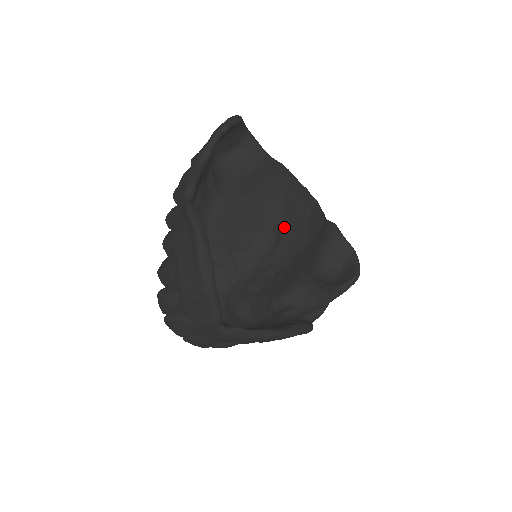
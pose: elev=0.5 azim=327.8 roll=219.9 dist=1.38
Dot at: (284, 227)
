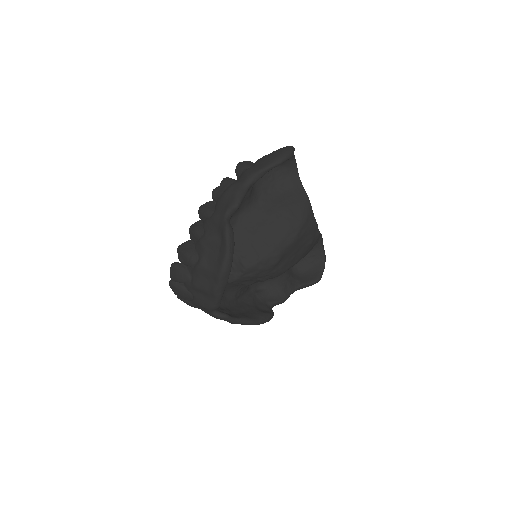
Dot at: (288, 252)
